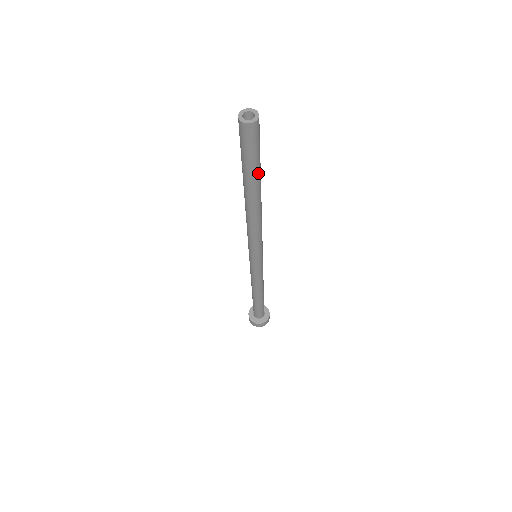
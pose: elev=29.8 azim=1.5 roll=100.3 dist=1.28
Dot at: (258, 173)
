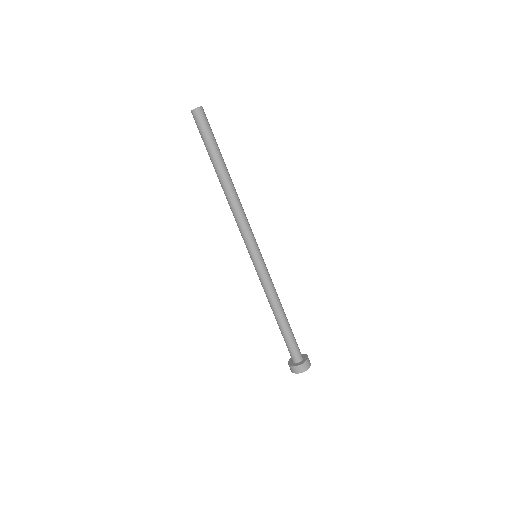
Dot at: (219, 151)
